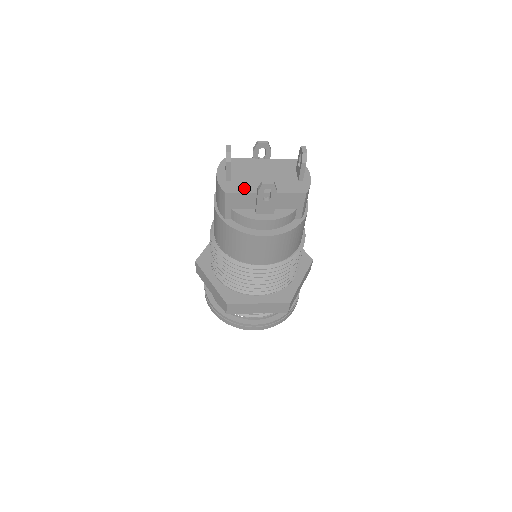
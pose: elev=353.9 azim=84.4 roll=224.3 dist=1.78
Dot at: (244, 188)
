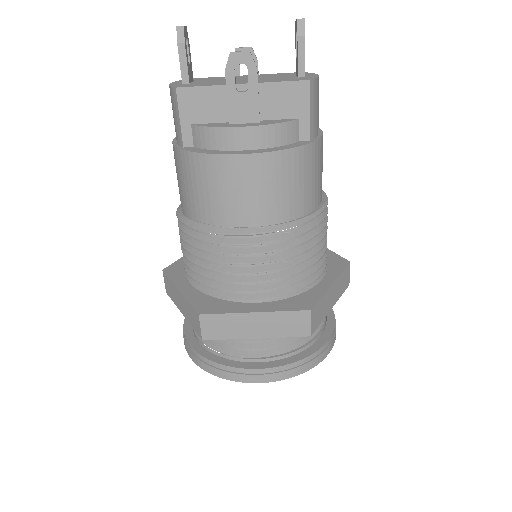
Dot at: (208, 84)
